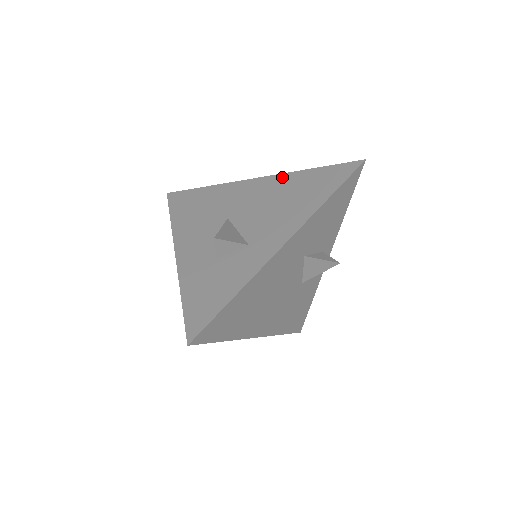
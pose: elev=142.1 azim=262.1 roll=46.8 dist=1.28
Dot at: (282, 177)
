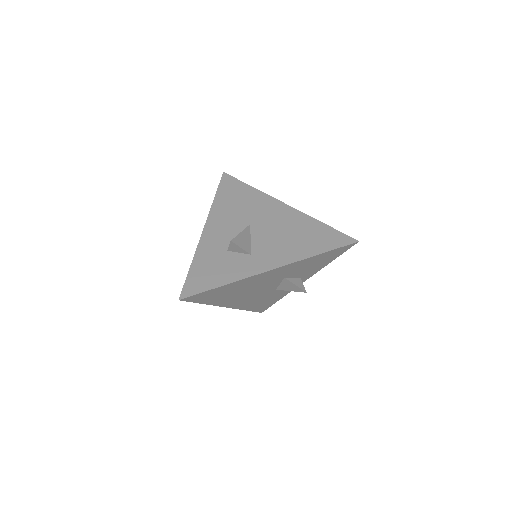
Dot at: (302, 216)
